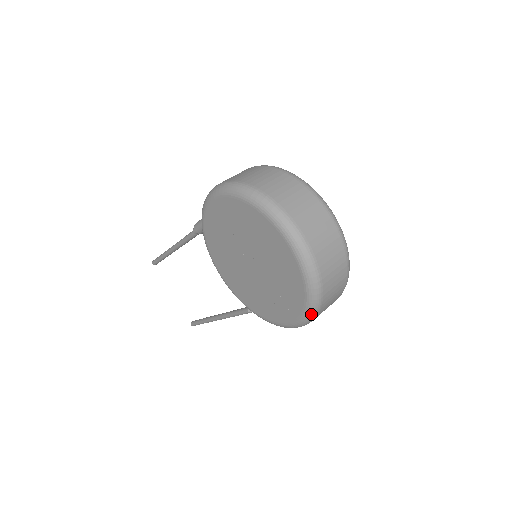
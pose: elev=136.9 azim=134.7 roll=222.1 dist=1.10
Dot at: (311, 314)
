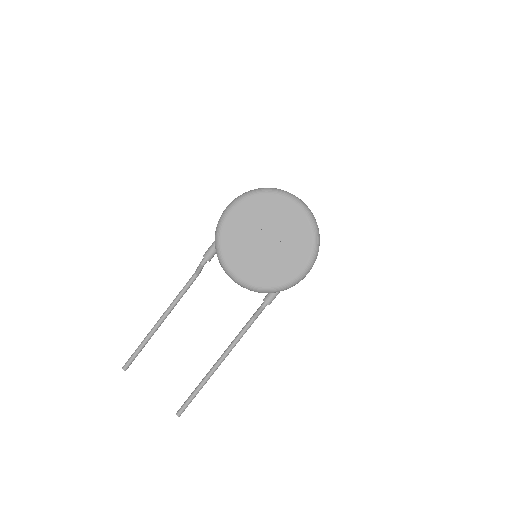
Dot at: (317, 247)
